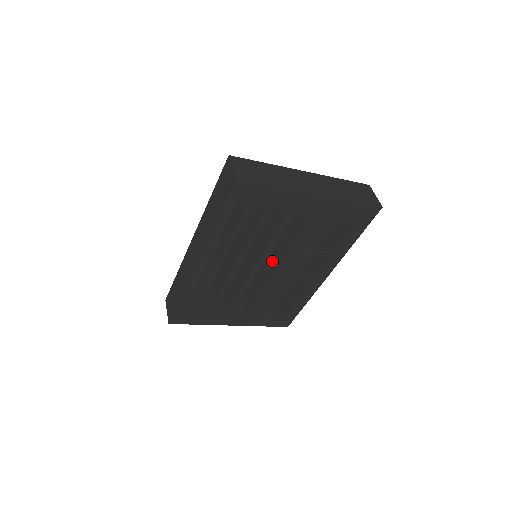
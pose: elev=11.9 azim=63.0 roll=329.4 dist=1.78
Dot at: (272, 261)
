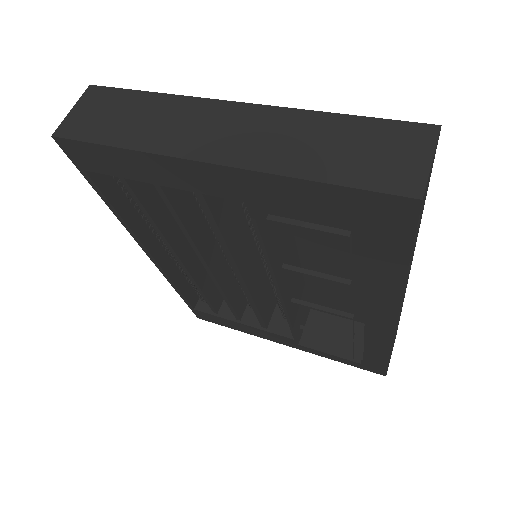
Dot at: occluded
